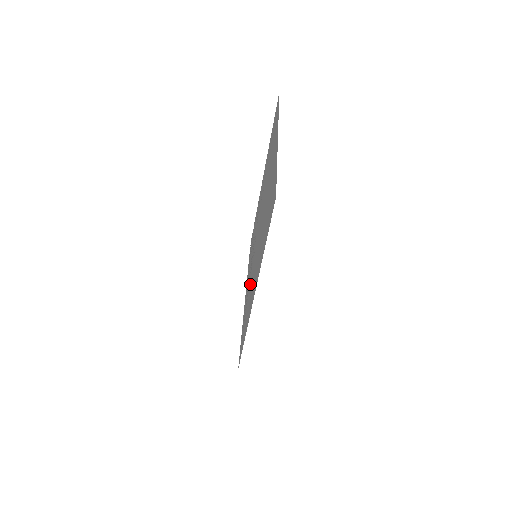
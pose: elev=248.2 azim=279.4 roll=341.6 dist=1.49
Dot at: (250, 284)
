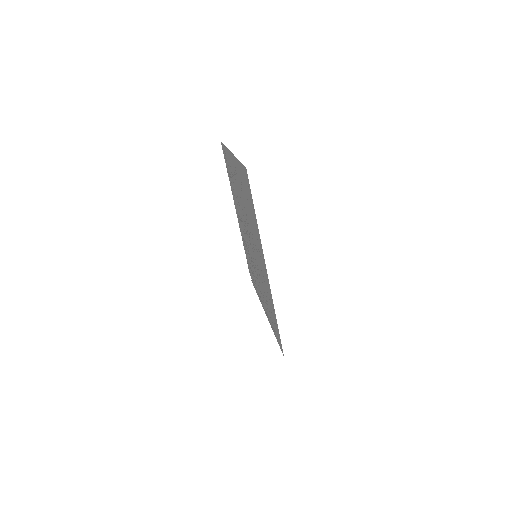
Dot at: (262, 285)
